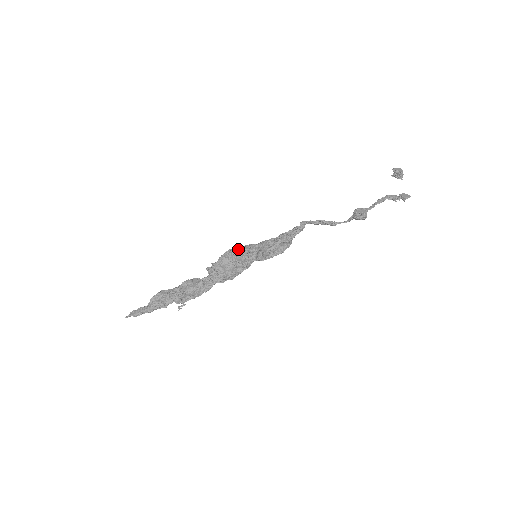
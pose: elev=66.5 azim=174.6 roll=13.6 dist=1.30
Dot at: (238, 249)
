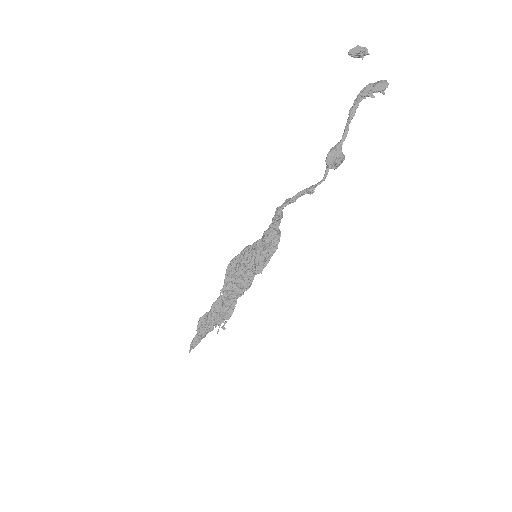
Dot at: (235, 262)
